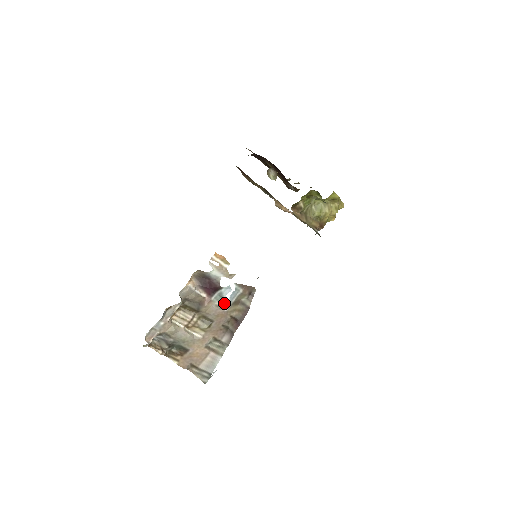
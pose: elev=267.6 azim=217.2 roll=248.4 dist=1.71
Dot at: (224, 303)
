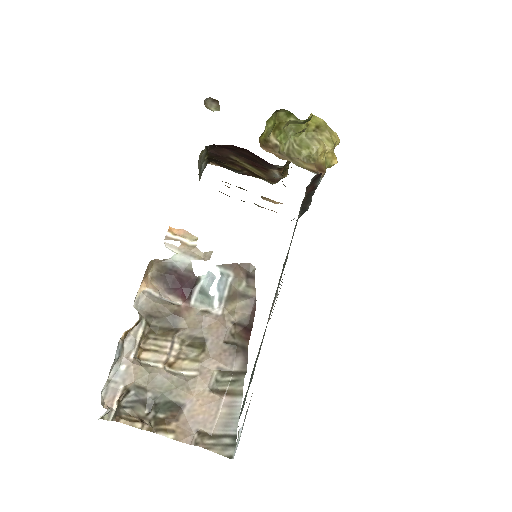
Dot at: (212, 303)
